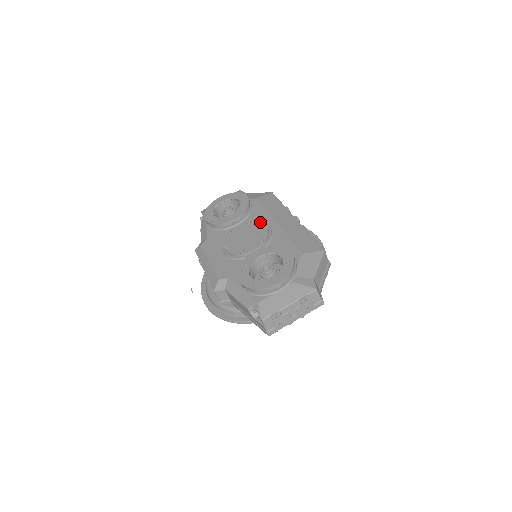
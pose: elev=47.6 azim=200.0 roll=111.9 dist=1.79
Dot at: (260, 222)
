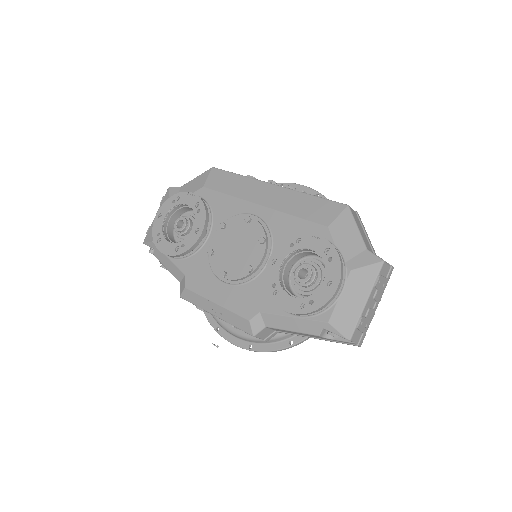
Dot at: (238, 217)
